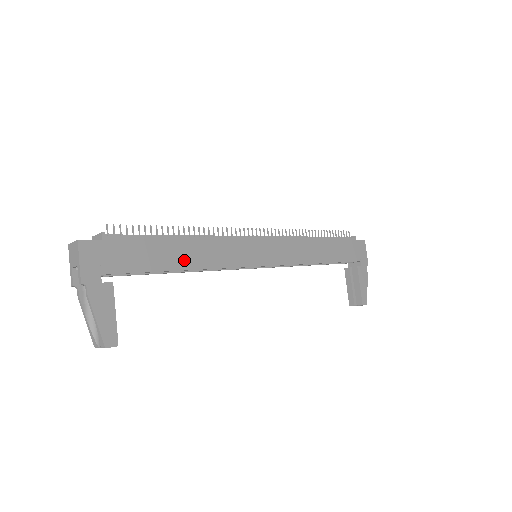
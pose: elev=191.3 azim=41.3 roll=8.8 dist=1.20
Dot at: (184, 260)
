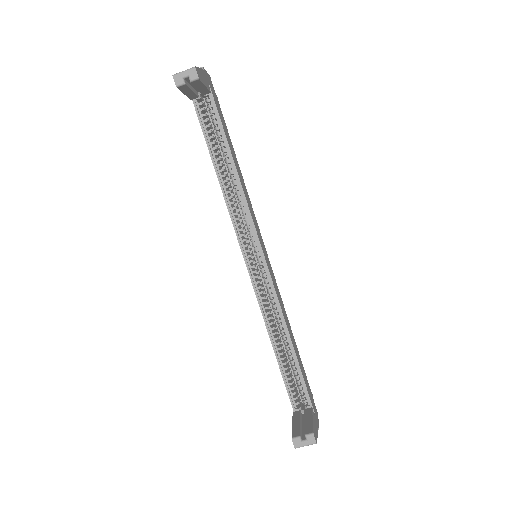
Dot at: (235, 163)
